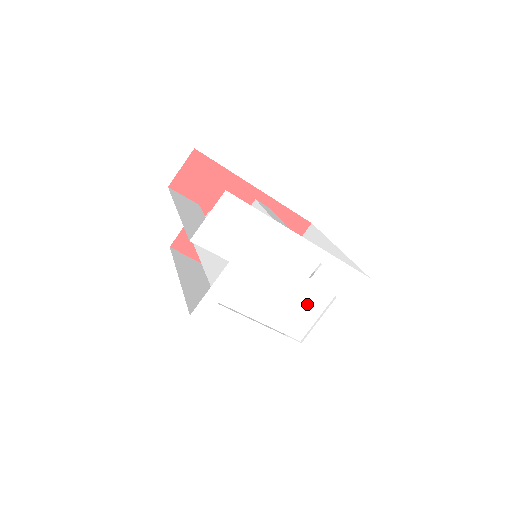
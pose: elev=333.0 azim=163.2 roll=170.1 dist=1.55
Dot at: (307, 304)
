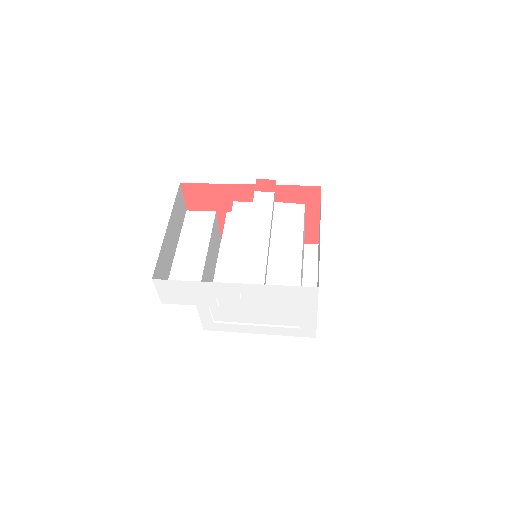
Dot at: (281, 309)
